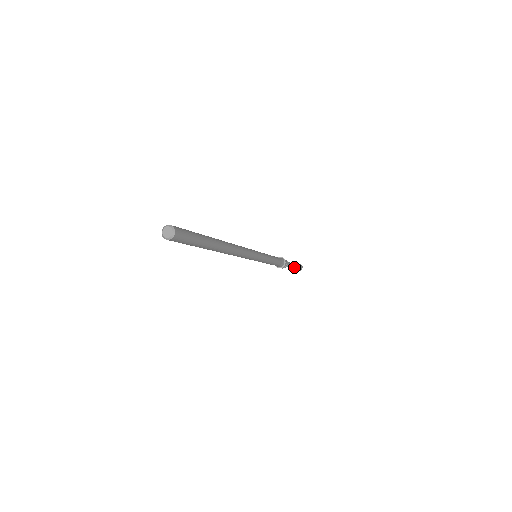
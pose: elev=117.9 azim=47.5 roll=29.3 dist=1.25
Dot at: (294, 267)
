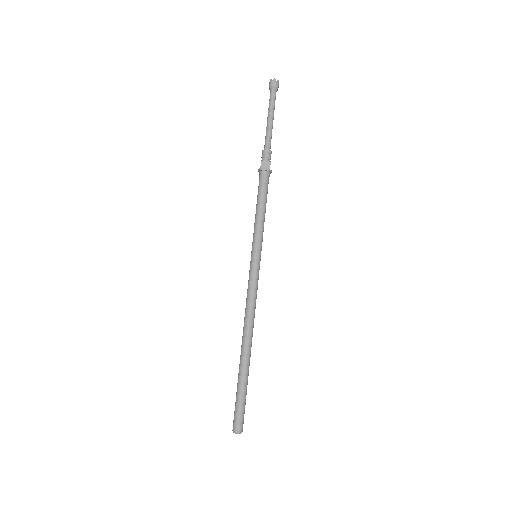
Dot at: (273, 115)
